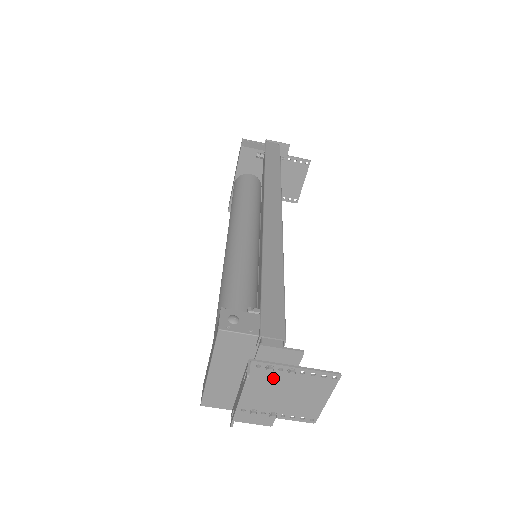
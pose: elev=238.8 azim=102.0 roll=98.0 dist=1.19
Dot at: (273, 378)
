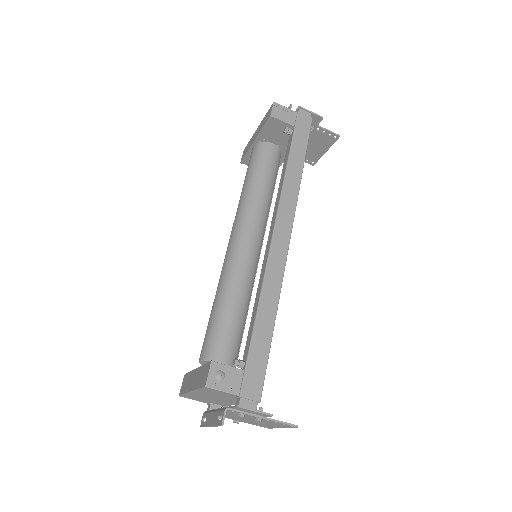
Dot at: occluded
